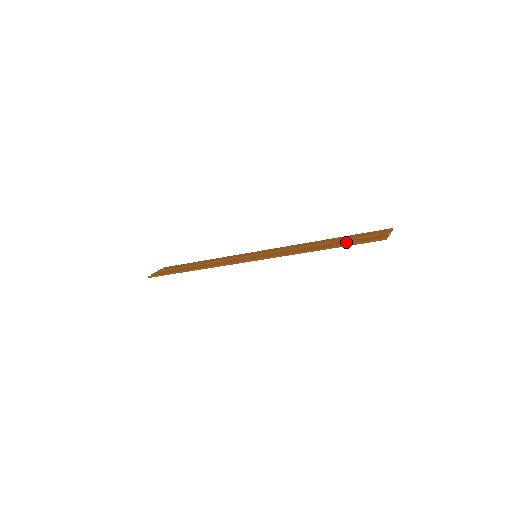
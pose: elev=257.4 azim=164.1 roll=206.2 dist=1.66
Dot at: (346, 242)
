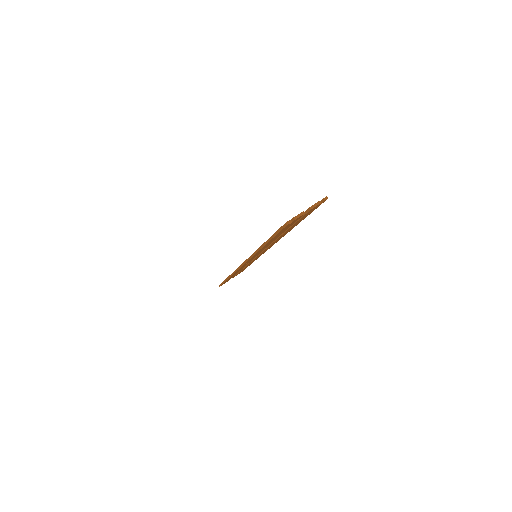
Dot at: occluded
